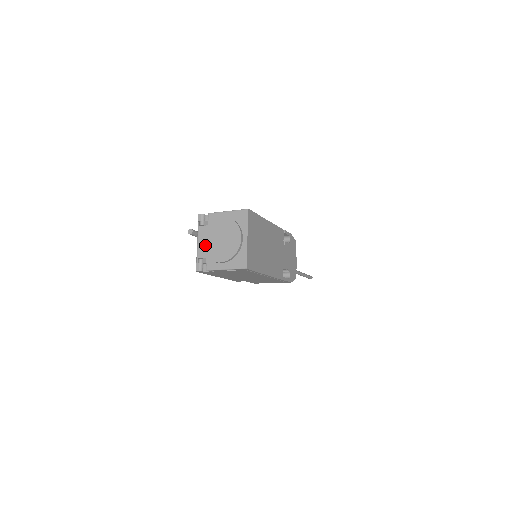
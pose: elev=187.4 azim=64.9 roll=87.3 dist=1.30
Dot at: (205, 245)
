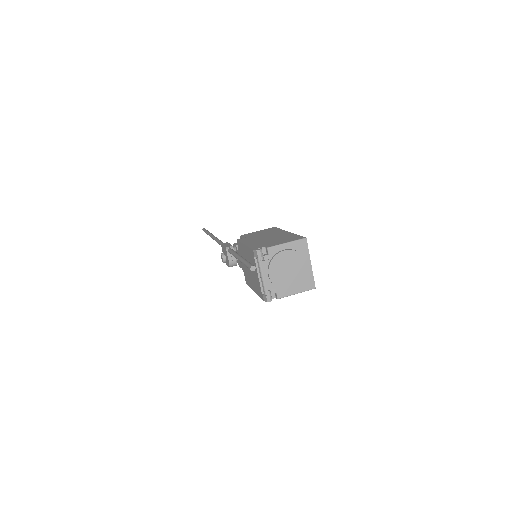
Dot at: (274, 278)
